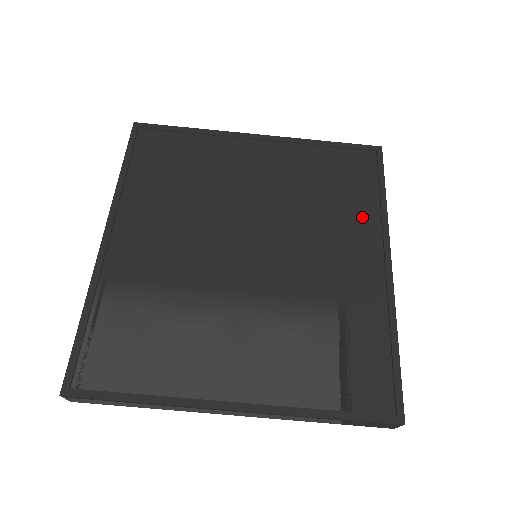
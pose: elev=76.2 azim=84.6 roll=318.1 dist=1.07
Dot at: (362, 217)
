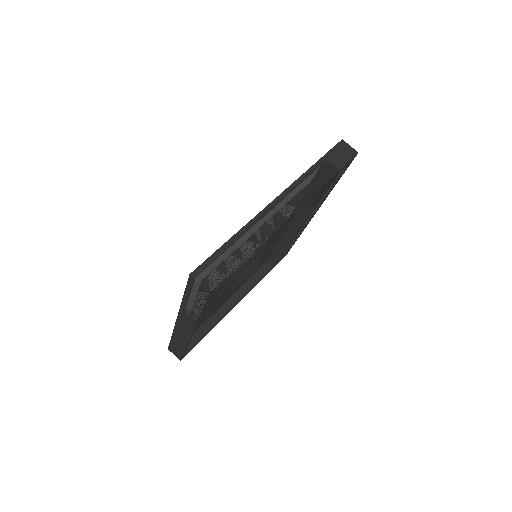
Dot at: occluded
